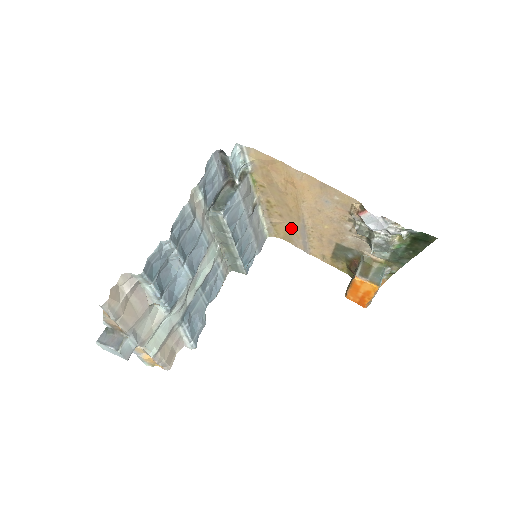
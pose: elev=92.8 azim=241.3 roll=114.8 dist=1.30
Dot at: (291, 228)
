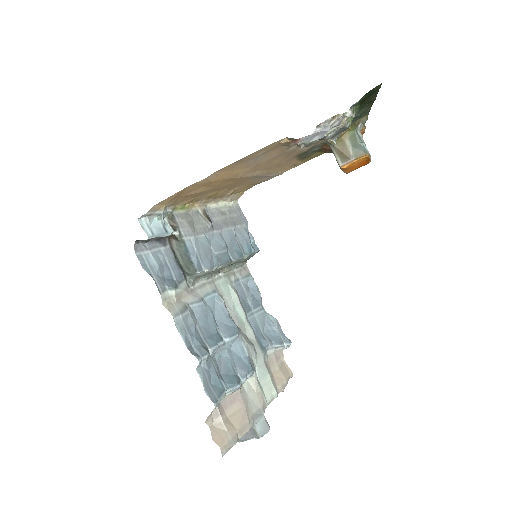
Dot at: (247, 183)
